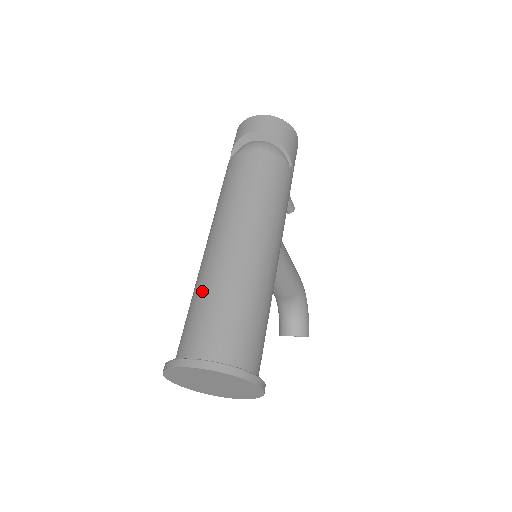
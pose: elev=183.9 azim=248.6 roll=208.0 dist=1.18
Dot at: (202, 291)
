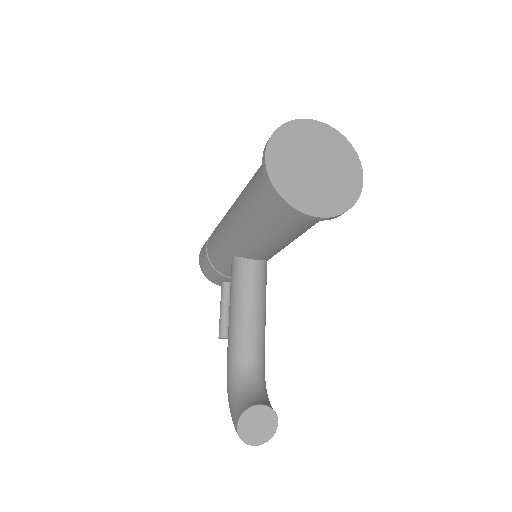
Dot at: occluded
